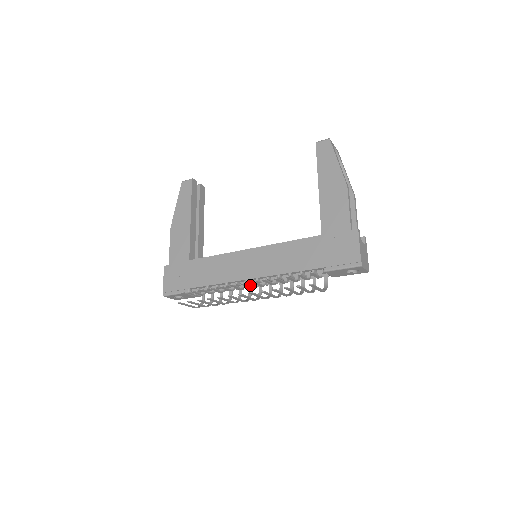
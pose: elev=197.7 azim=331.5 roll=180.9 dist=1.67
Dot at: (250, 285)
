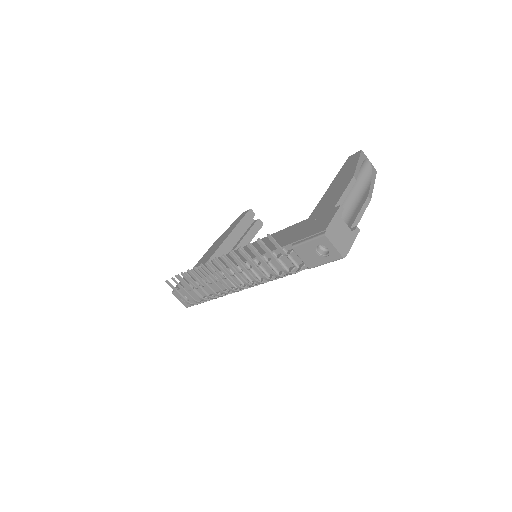
Dot at: (240, 284)
